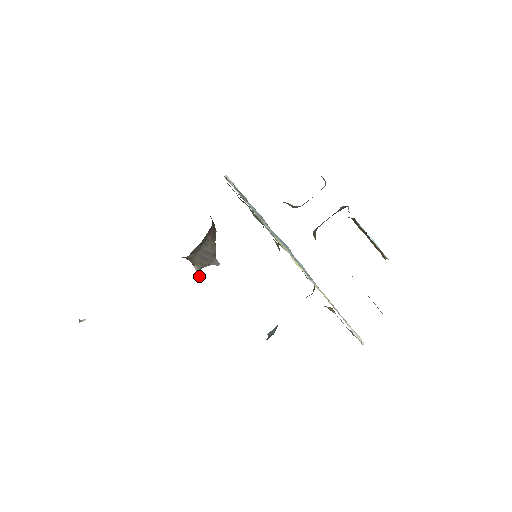
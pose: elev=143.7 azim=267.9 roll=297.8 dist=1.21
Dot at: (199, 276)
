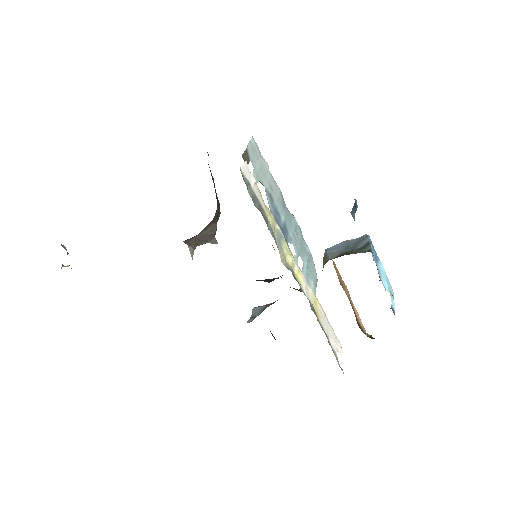
Dot at: (191, 256)
